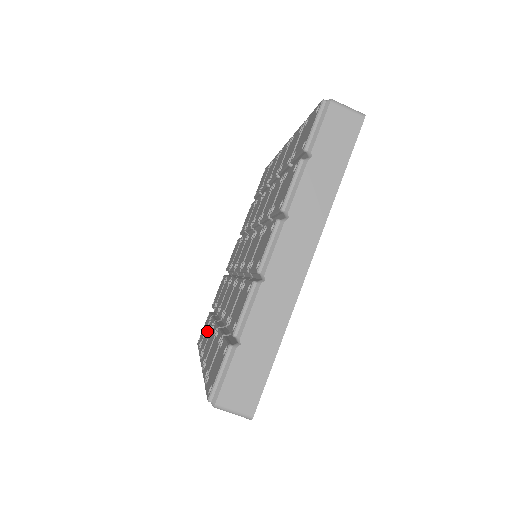
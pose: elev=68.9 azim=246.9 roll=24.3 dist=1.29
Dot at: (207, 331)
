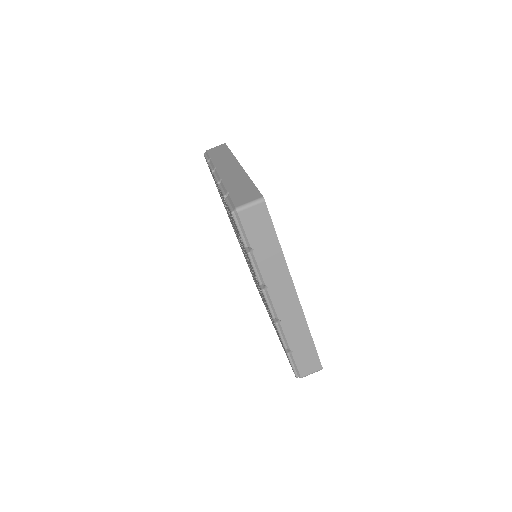
Dot at: occluded
